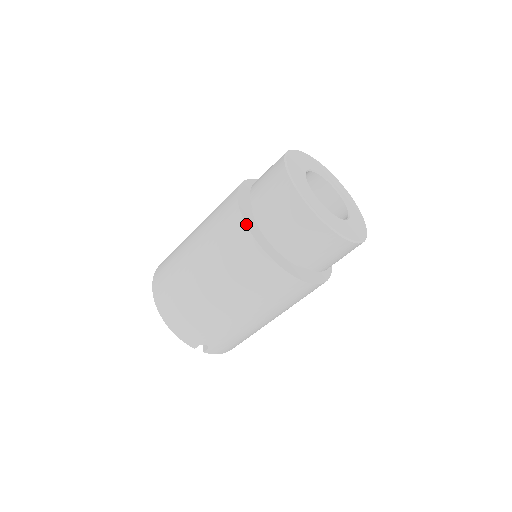
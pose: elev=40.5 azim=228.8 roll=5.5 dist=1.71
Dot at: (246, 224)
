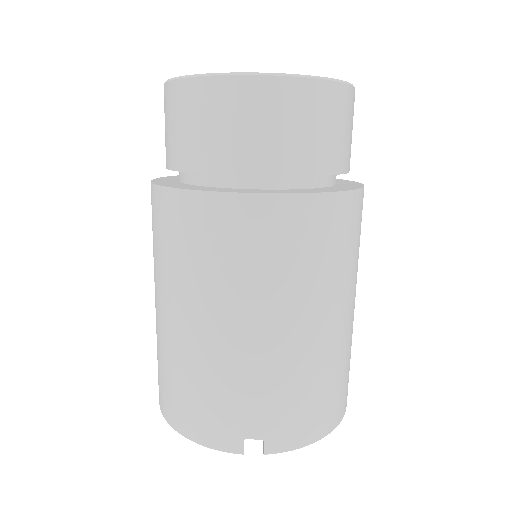
Dot at: (156, 184)
